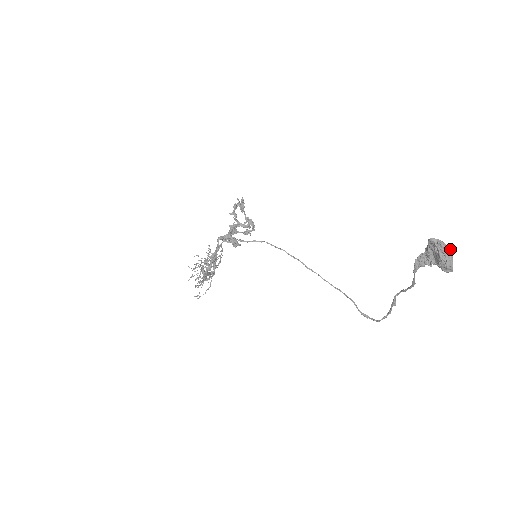
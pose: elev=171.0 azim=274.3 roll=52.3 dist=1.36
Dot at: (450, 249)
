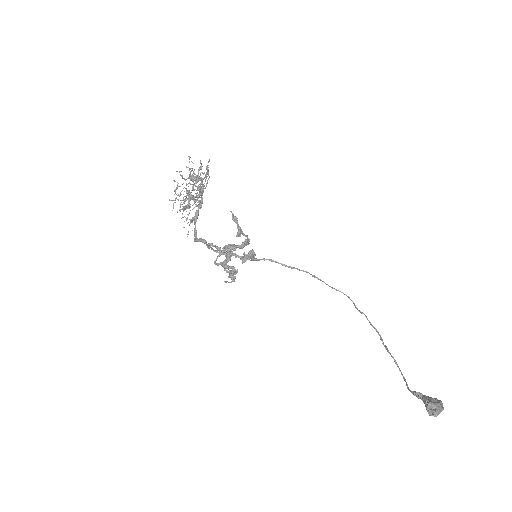
Dot at: (442, 410)
